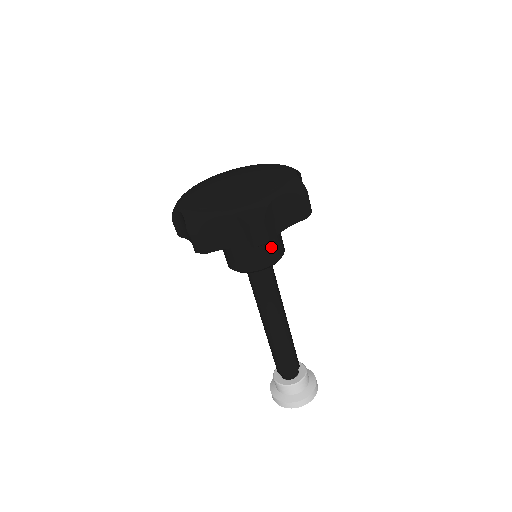
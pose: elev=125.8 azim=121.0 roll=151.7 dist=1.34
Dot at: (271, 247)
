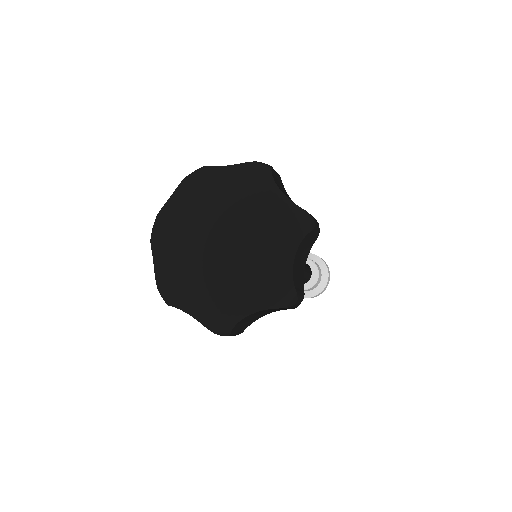
Dot at: occluded
